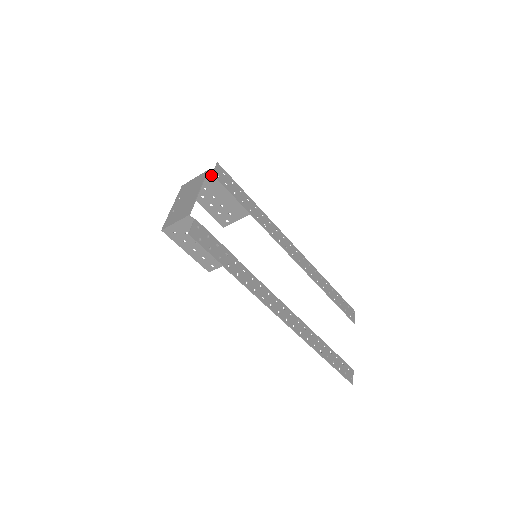
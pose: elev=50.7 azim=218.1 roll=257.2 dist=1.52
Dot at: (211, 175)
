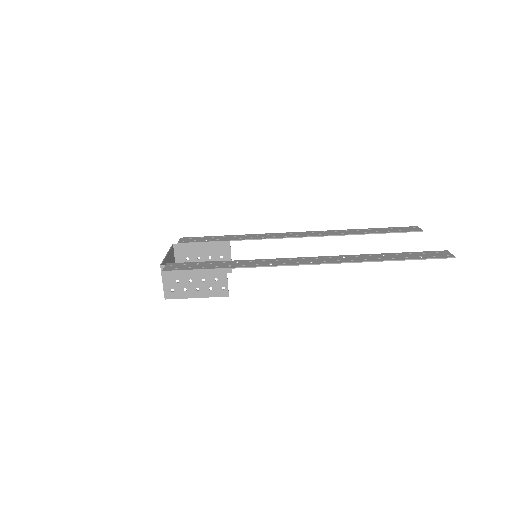
Dot at: (178, 245)
